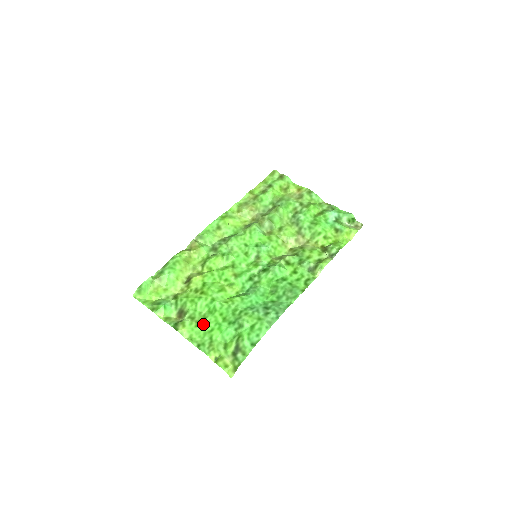
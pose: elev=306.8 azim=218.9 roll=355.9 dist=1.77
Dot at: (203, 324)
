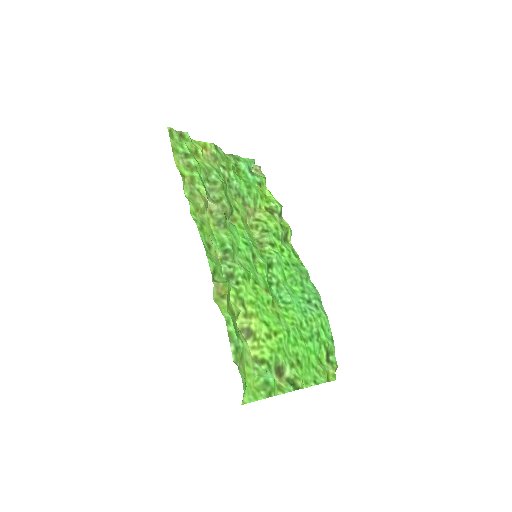
Dot at: (303, 361)
